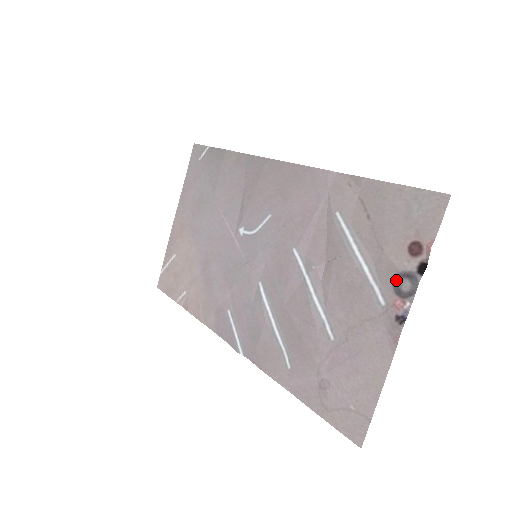
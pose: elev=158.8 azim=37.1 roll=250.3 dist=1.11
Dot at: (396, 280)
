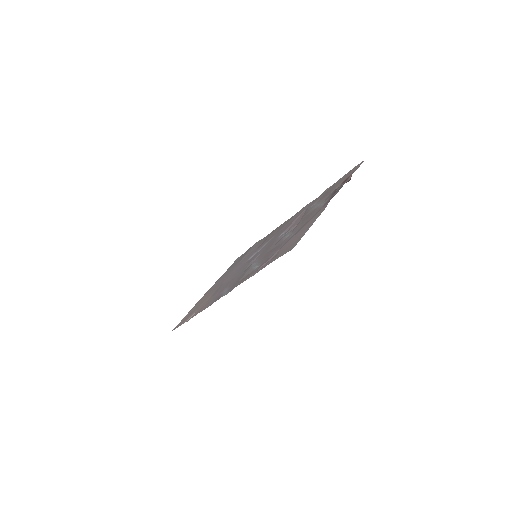
Dot at: (334, 192)
